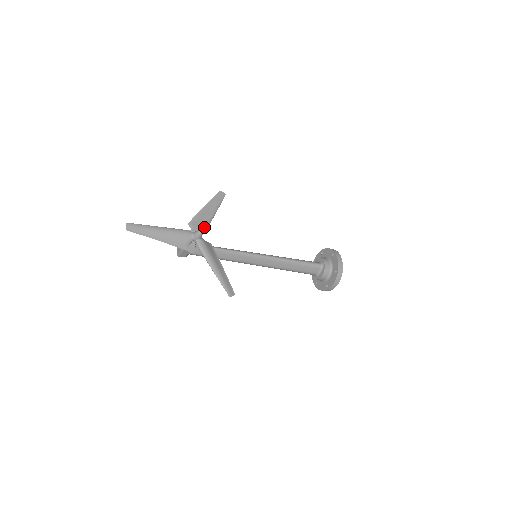
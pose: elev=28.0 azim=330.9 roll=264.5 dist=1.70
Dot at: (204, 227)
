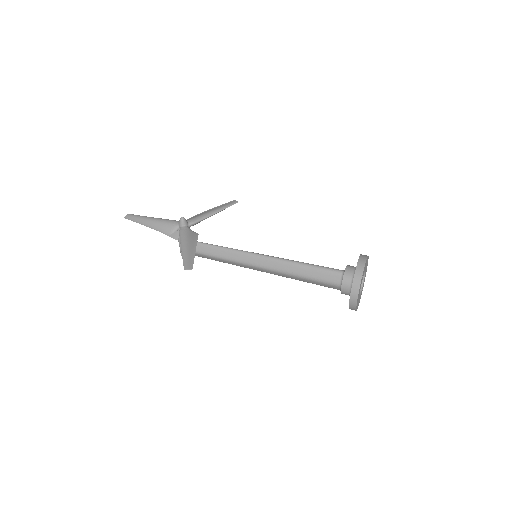
Dot at: (195, 219)
